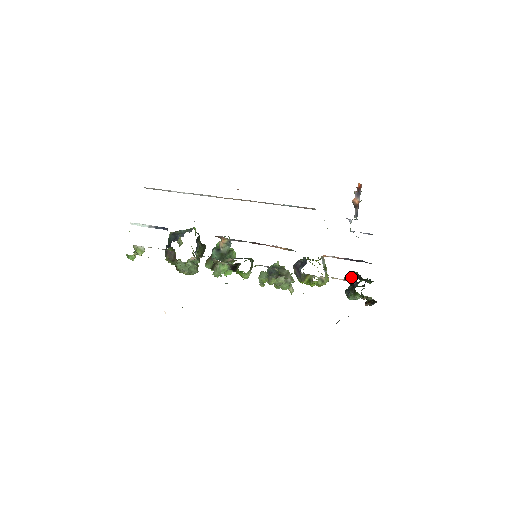
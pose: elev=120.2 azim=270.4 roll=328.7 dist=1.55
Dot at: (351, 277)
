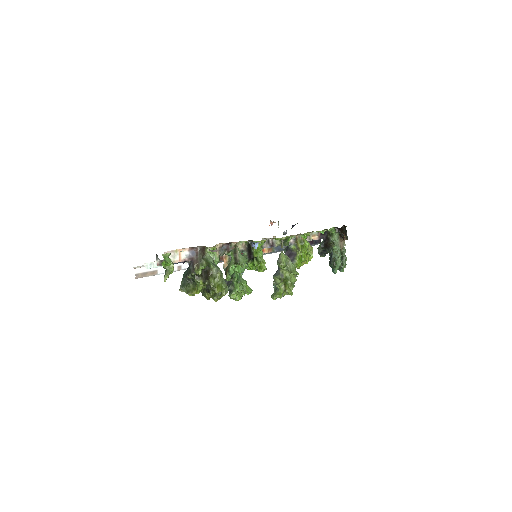
Dot at: (320, 243)
